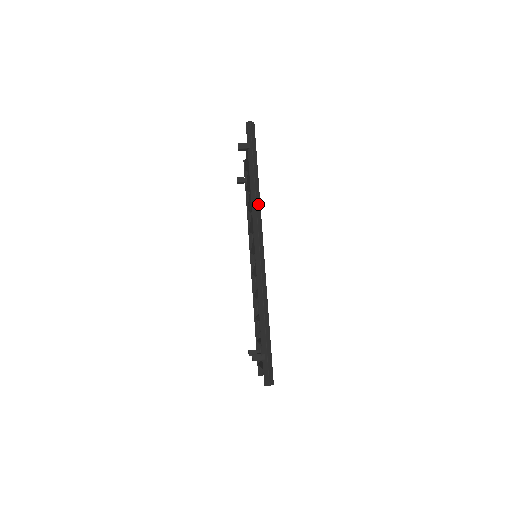
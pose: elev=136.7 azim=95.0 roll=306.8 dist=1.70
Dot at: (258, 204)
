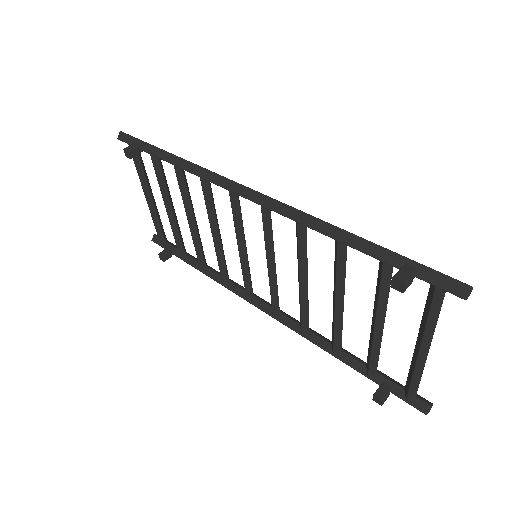
Dot at: (201, 167)
